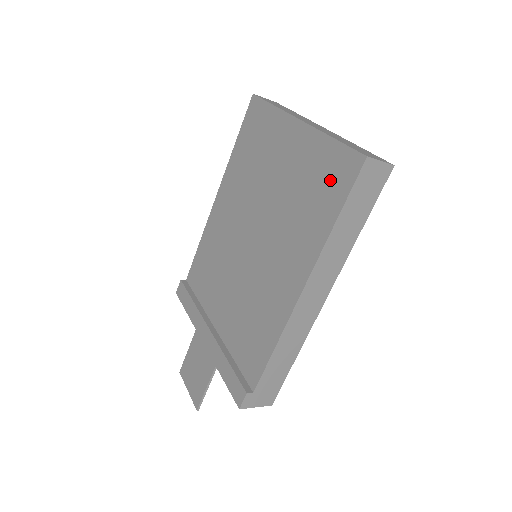
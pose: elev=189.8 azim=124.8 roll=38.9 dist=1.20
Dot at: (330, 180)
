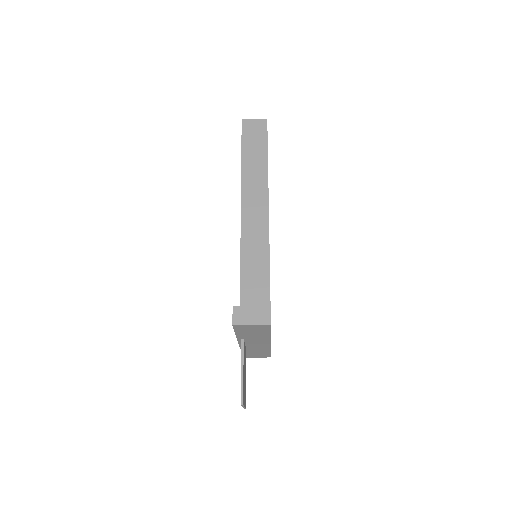
Dot at: occluded
